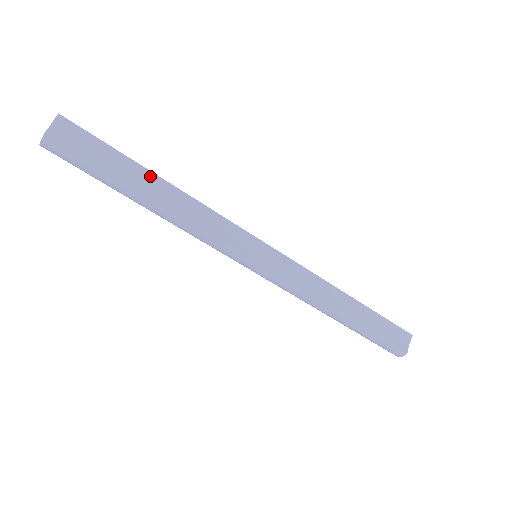
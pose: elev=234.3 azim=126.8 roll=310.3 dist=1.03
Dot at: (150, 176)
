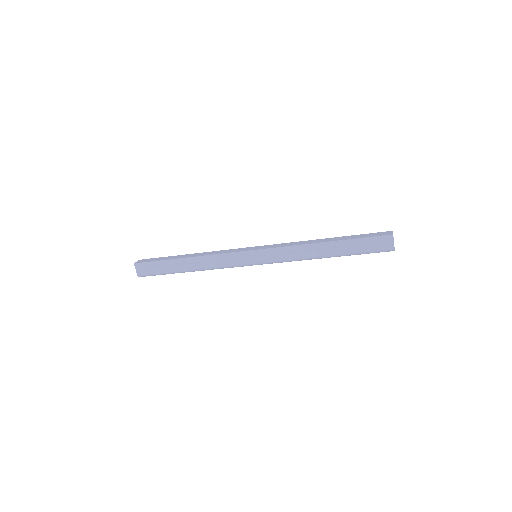
Dot at: (181, 261)
